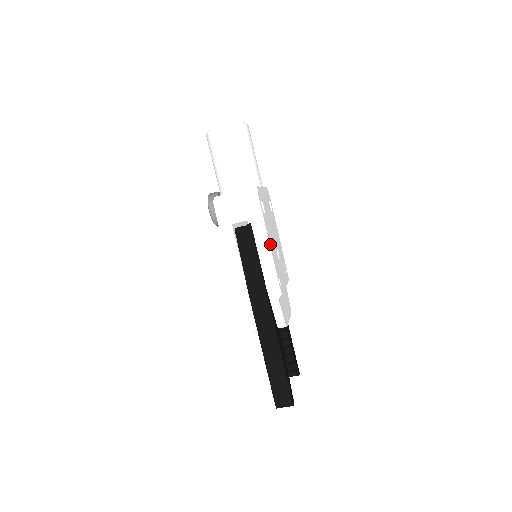
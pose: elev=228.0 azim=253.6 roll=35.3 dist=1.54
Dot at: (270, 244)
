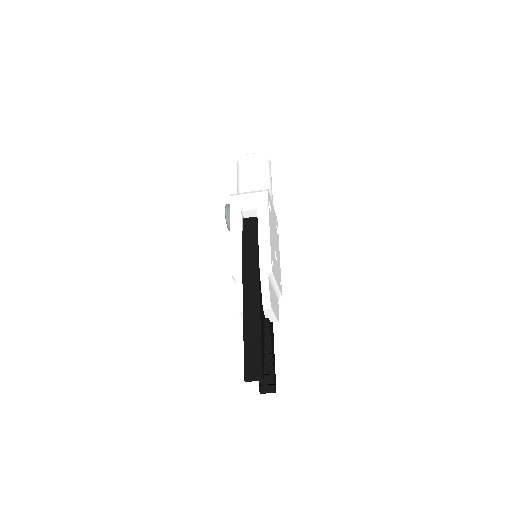
Dot at: (270, 230)
